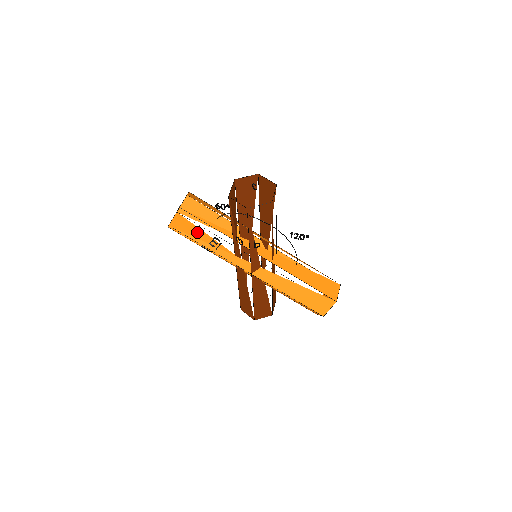
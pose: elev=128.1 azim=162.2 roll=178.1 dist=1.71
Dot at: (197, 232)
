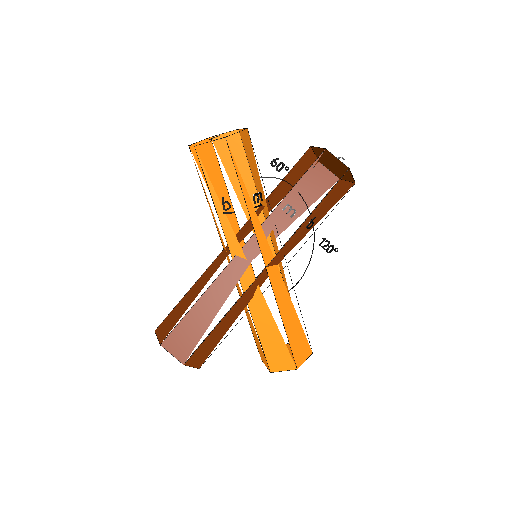
Dot at: occluded
